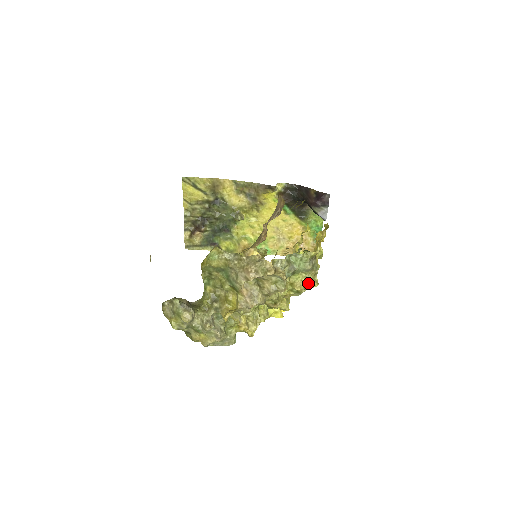
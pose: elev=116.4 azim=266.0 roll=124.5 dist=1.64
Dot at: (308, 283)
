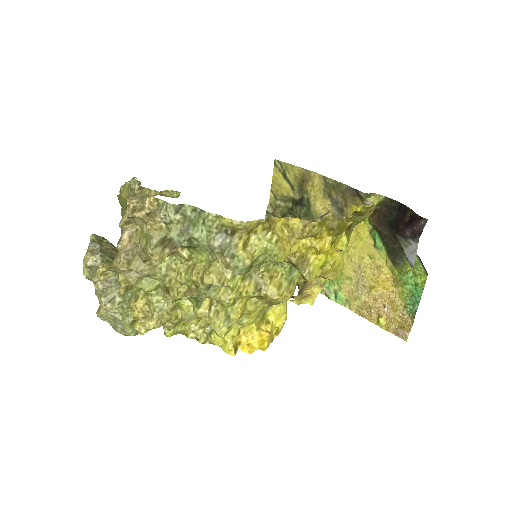
Dot at: (205, 272)
